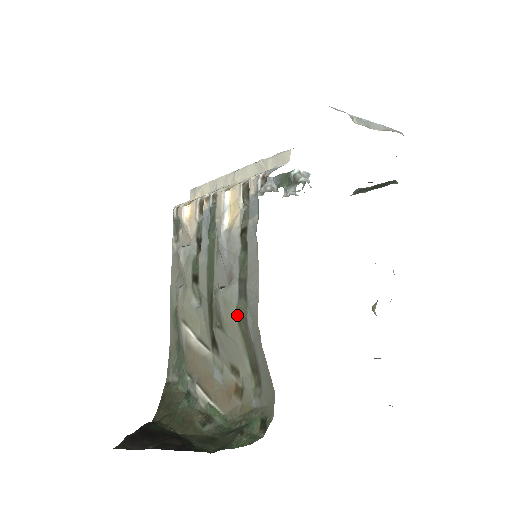
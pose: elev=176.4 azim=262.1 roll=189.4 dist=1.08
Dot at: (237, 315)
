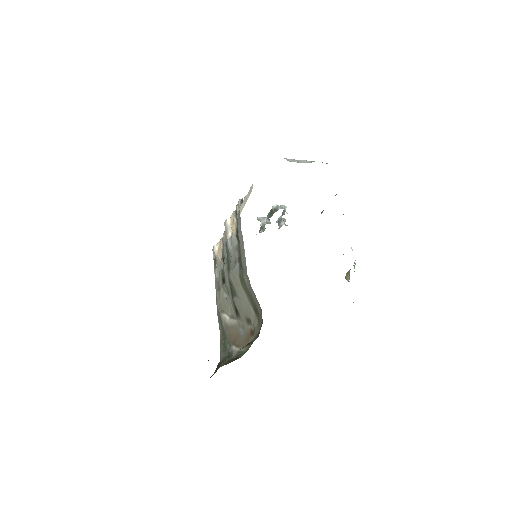
Dot at: (240, 280)
